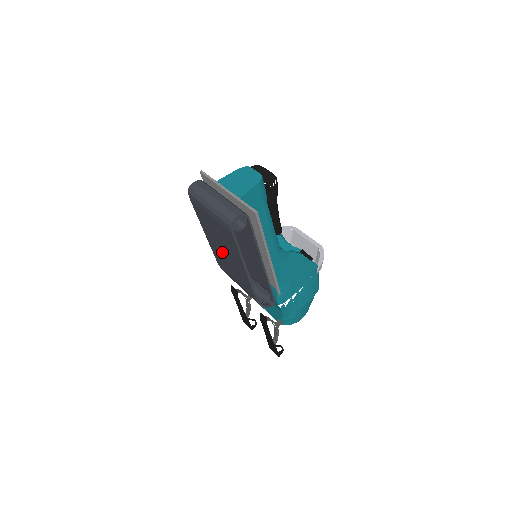
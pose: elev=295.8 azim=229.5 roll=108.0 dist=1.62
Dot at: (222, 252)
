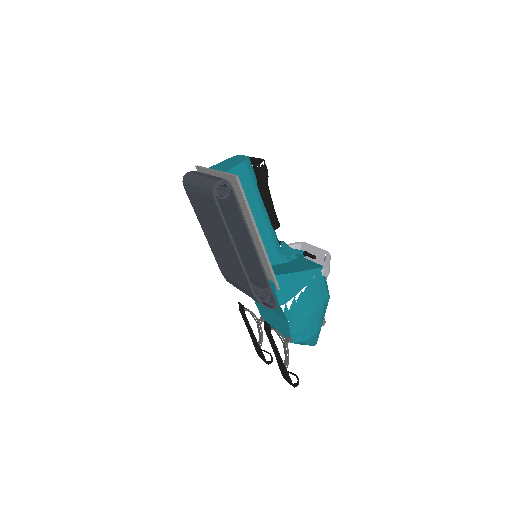
Dot at: (218, 245)
